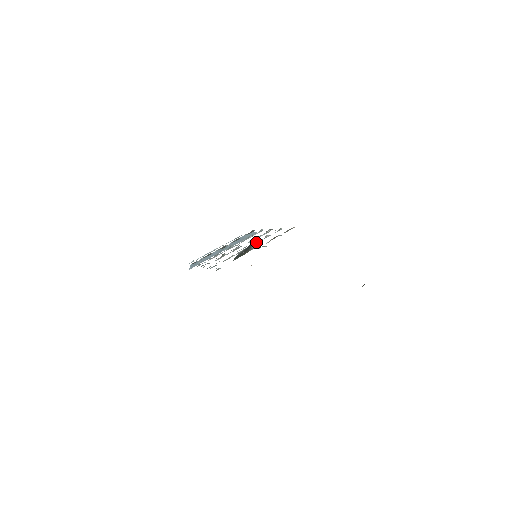
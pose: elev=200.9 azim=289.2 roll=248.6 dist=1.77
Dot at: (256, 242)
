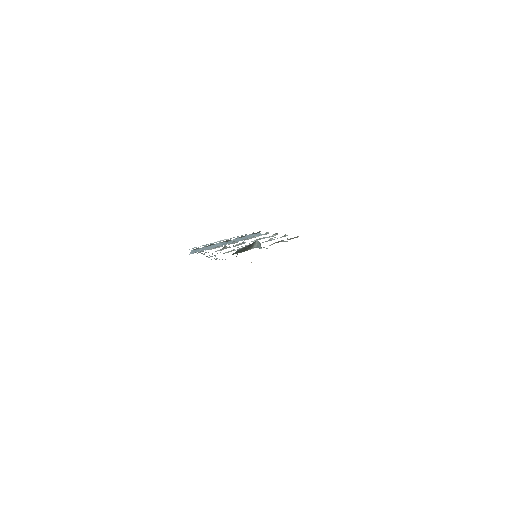
Dot at: (259, 242)
